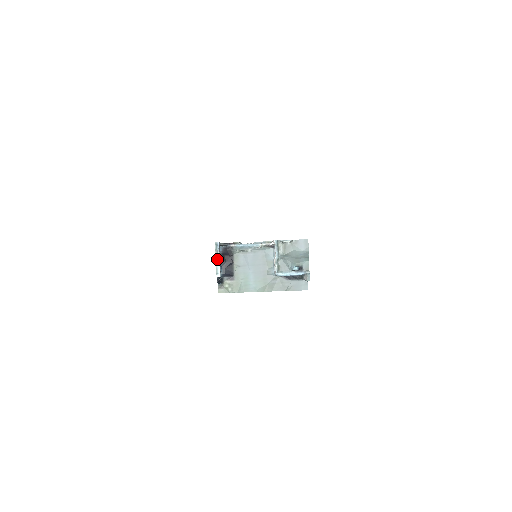
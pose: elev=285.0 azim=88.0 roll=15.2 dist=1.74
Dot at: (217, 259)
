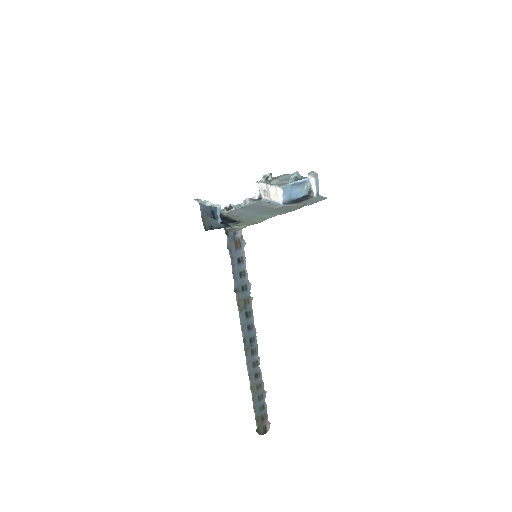
Dot at: (206, 203)
